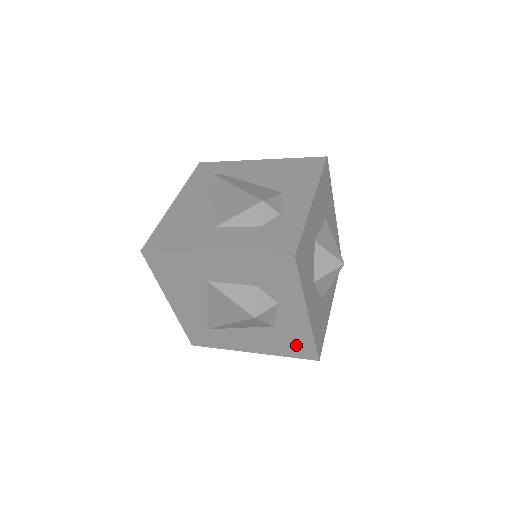
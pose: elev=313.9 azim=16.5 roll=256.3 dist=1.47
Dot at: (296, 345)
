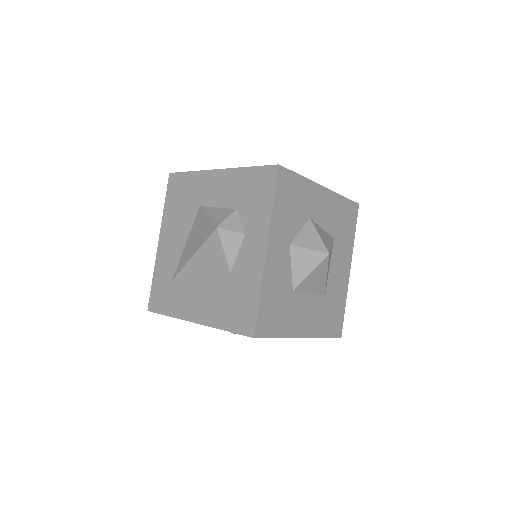
Dot at: (240, 306)
